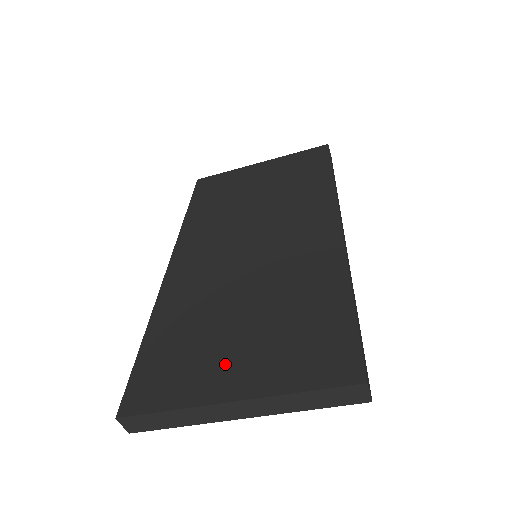
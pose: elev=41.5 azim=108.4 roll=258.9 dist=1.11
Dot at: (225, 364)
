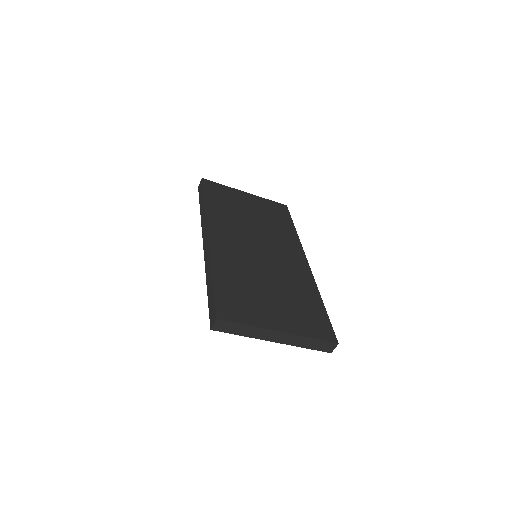
Dot at: (271, 312)
